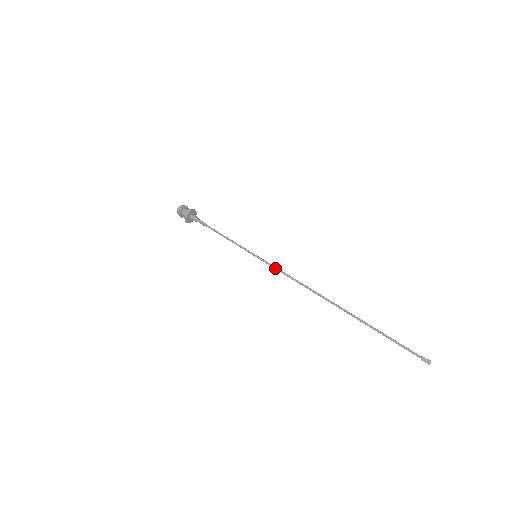
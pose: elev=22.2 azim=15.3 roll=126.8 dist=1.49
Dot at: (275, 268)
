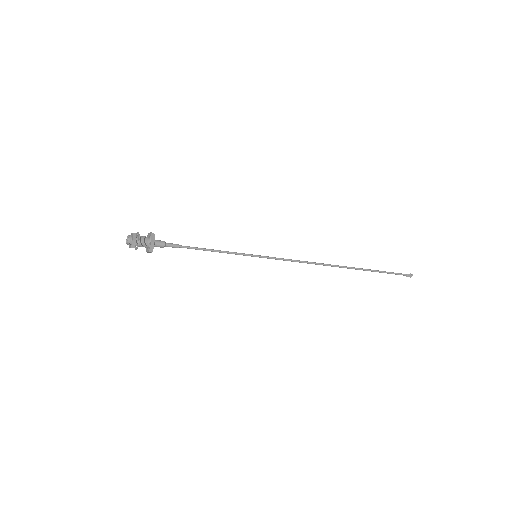
Dot at: occluded
